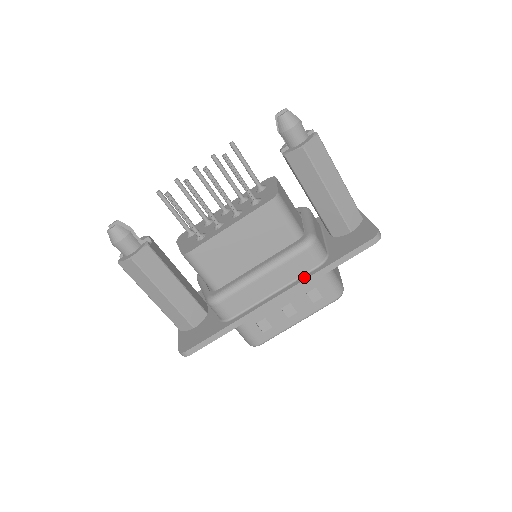
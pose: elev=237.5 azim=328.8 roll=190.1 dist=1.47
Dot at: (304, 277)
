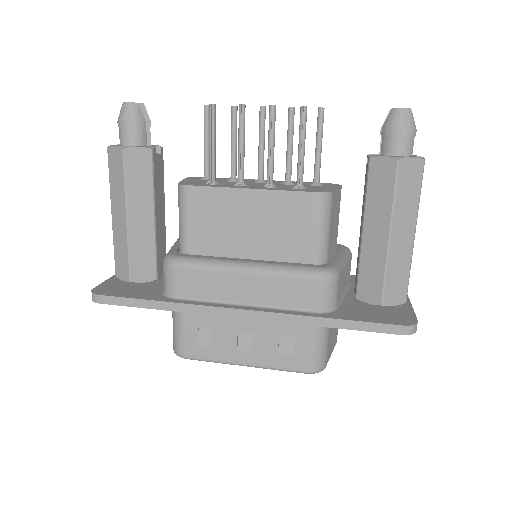
Dot at: (290, 311)
